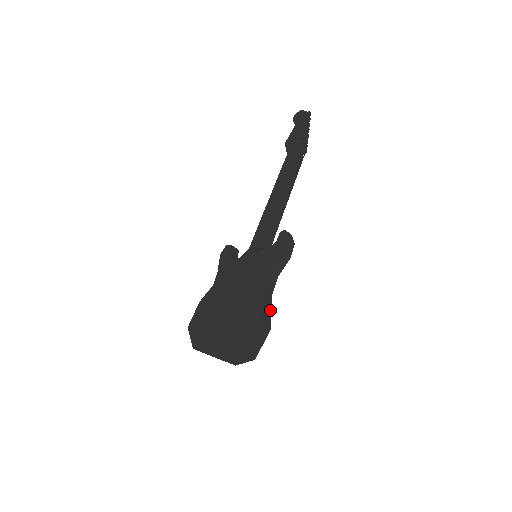
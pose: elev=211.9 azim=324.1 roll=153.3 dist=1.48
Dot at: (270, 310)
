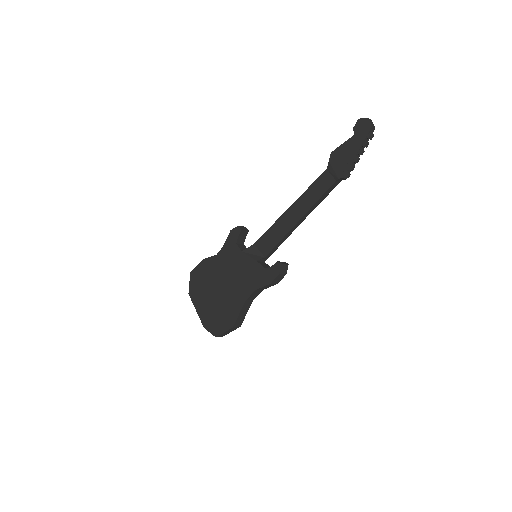
Dot at: (246, 313)
